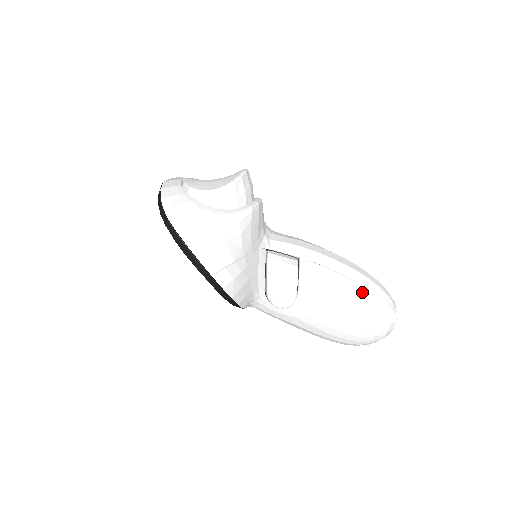
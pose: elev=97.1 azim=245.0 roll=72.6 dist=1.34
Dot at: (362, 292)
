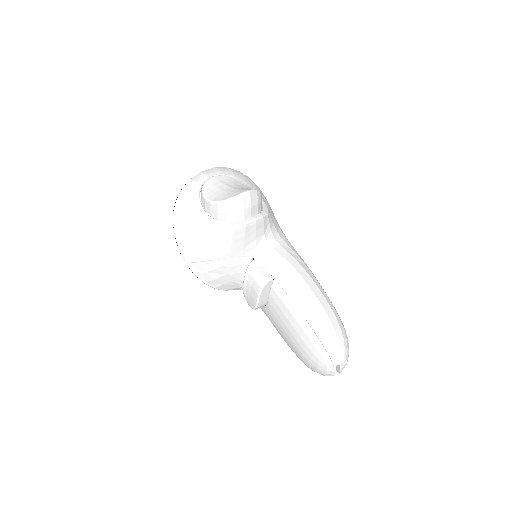
Dot at: (309, 333)
